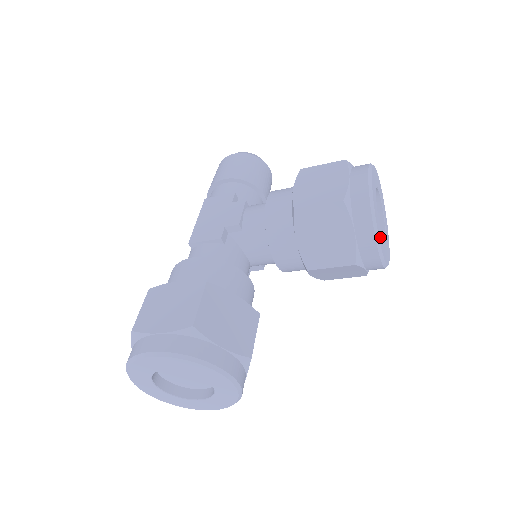
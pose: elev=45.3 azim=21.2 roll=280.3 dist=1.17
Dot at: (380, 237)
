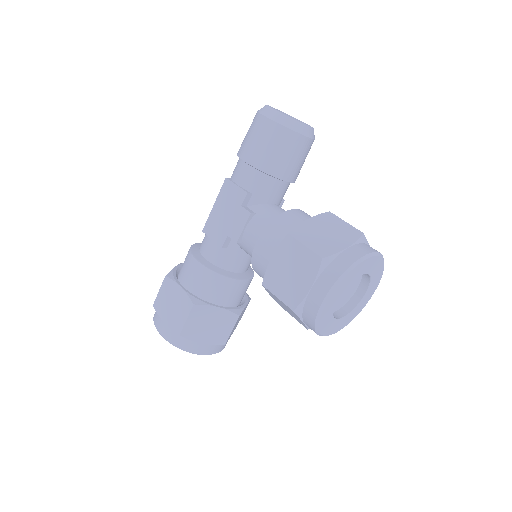
Dot at: (330, 328)
